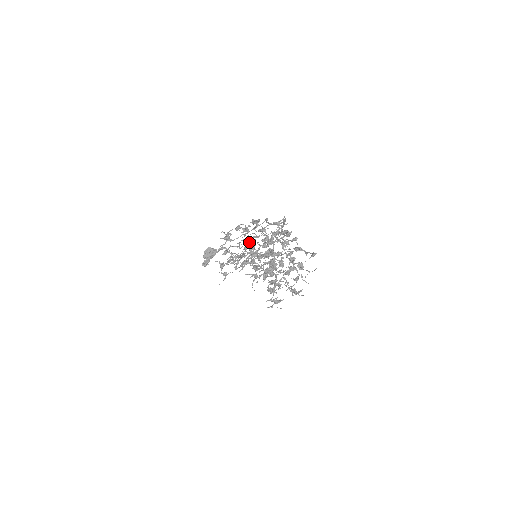
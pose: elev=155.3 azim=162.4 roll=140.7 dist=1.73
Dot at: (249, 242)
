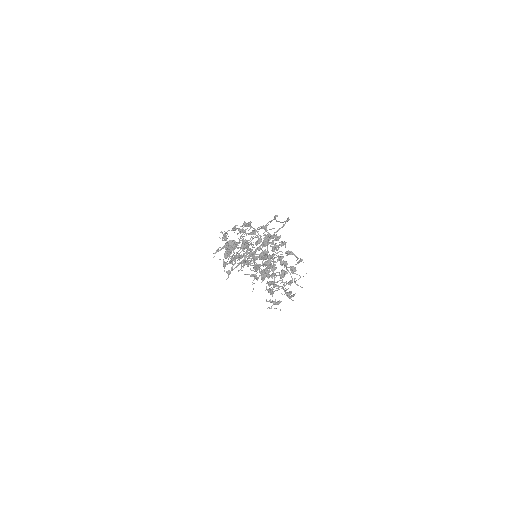
Dot at: (244, 244)
